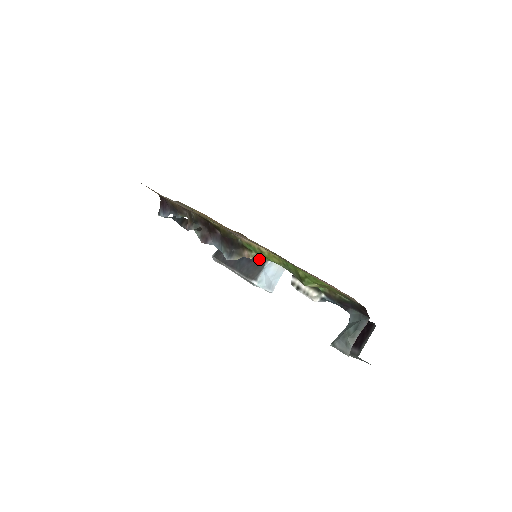
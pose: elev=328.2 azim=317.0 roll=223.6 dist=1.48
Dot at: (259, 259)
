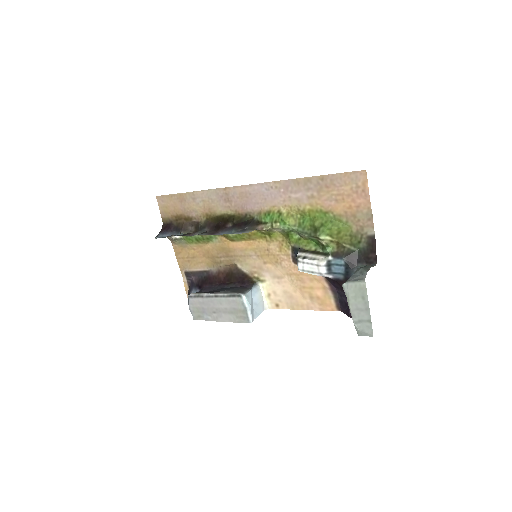
Dot at: (246, 286)
